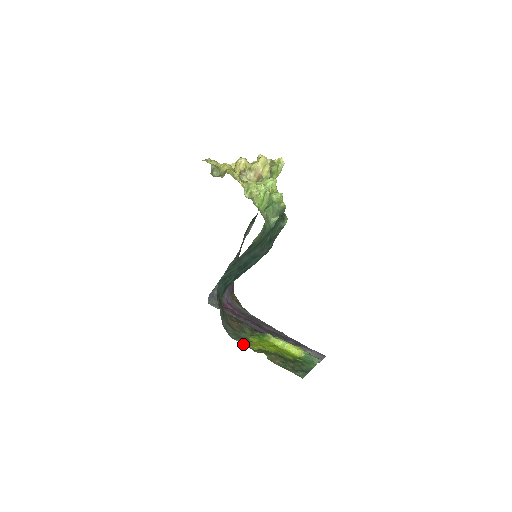
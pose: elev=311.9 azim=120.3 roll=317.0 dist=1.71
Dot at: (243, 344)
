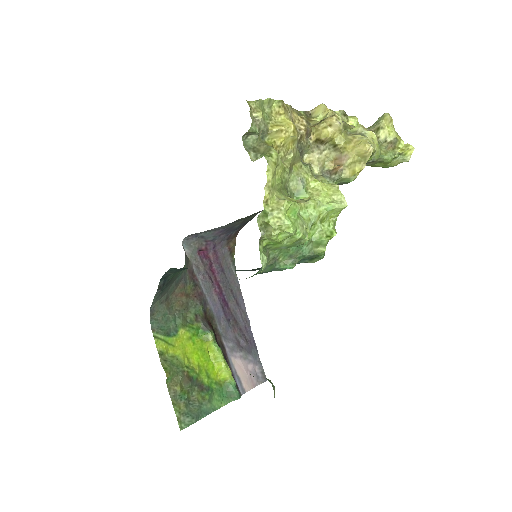
Dot at: (156, 343)
